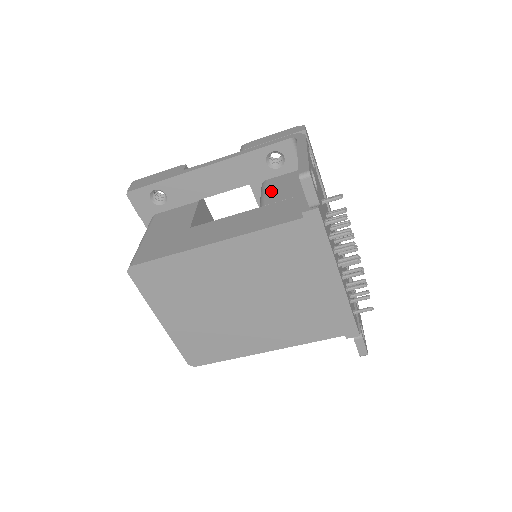
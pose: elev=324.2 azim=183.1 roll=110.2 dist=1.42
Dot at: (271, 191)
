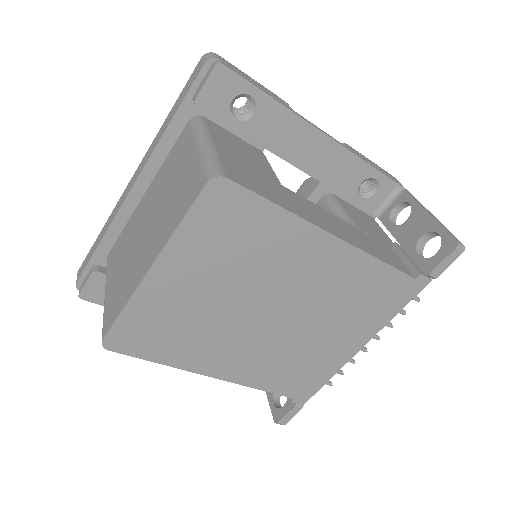
Dot at: (352, 214)
